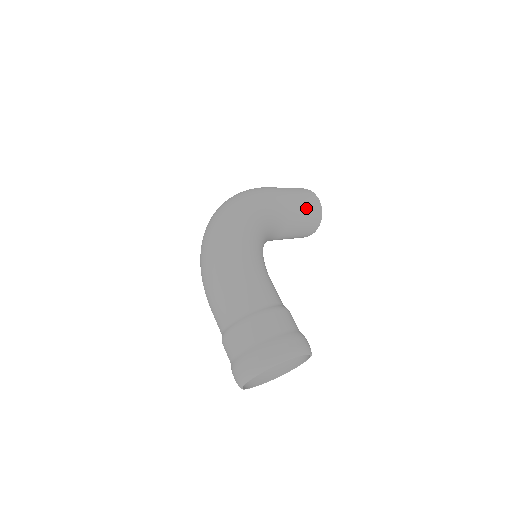
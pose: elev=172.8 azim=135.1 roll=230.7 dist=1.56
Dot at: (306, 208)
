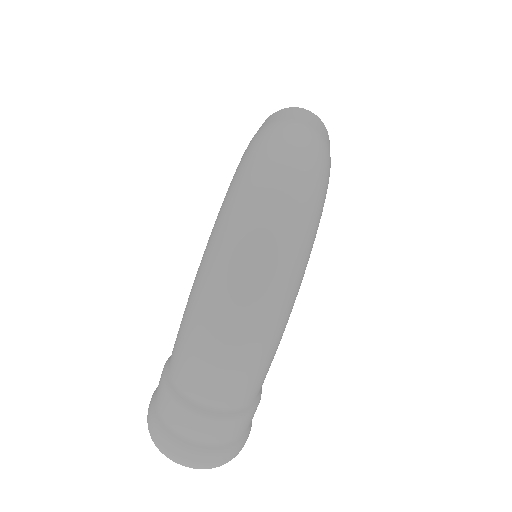
Dot at: occluded
